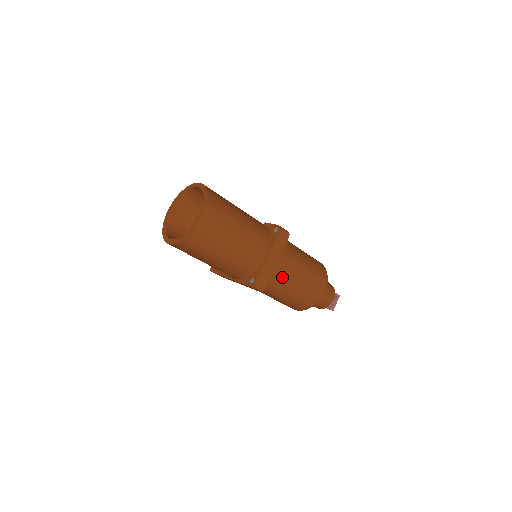
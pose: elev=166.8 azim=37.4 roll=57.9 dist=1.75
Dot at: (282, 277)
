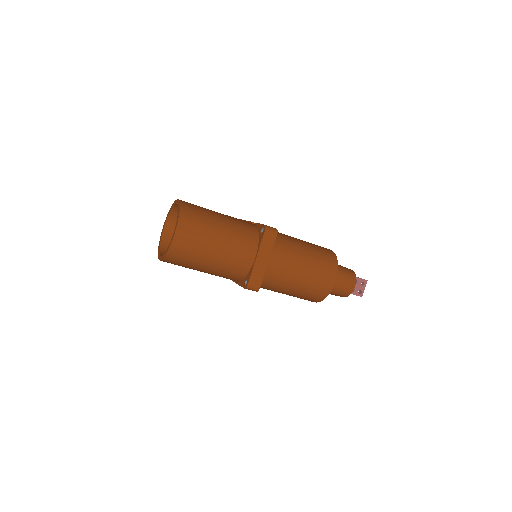
Dot at: (279, 274)
